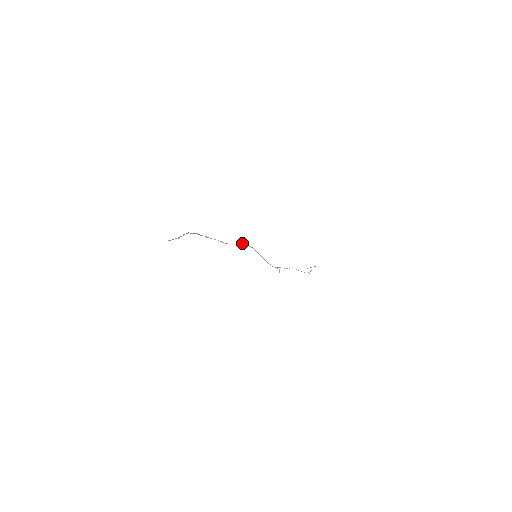
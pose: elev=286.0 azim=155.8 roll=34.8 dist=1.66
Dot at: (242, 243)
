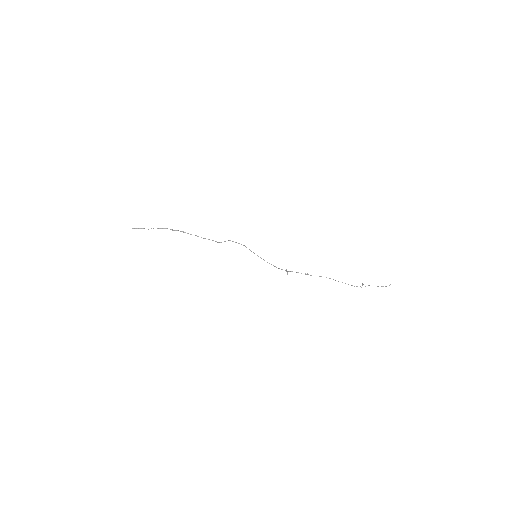
Dot at: occluded
